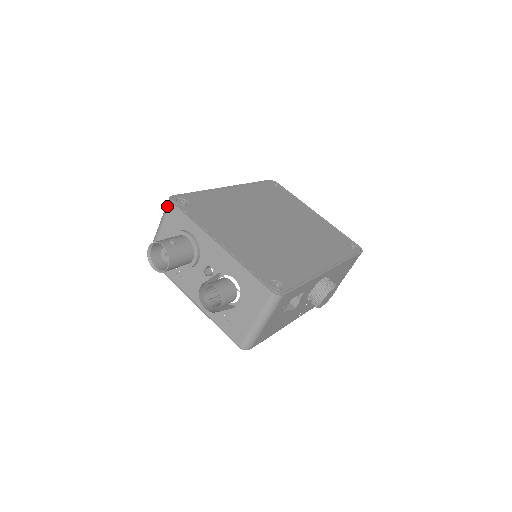
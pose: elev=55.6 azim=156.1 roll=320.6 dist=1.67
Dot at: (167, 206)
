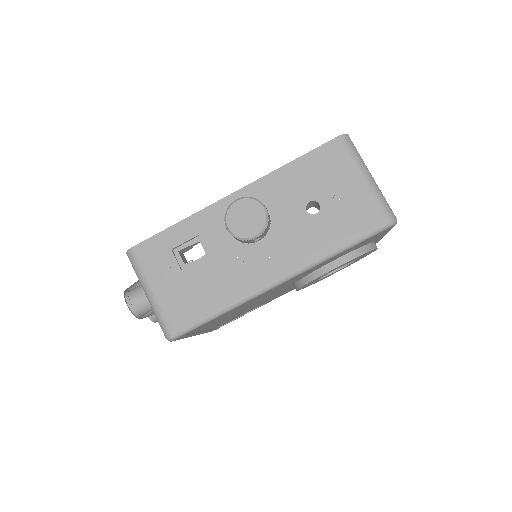
Dot at: occluded
